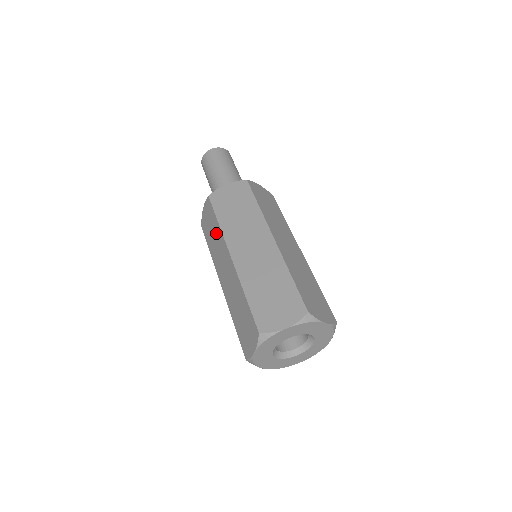
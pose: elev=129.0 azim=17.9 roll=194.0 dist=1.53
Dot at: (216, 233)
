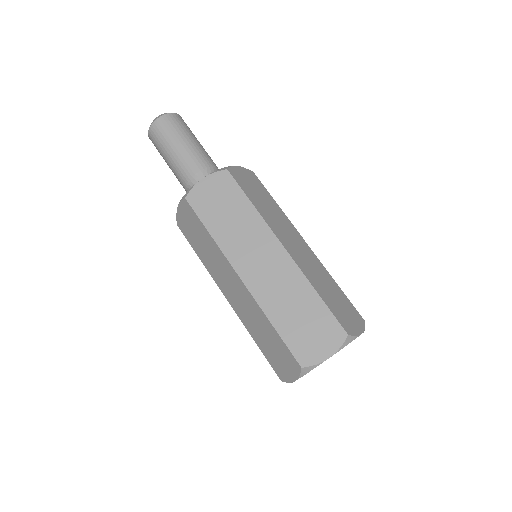
Dot at: (208, 245)
